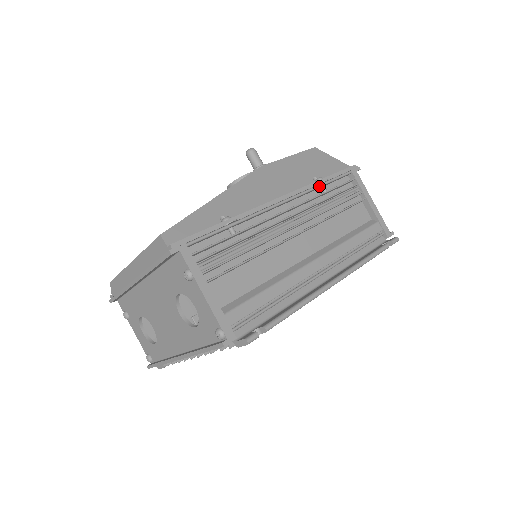
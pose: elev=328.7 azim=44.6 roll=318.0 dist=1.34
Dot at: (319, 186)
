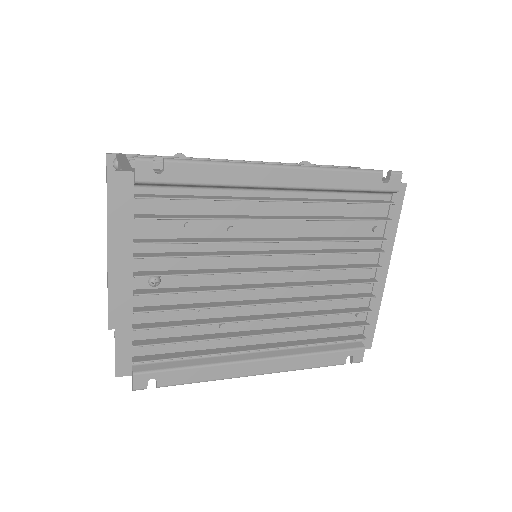
Dot at: (298, 164)
